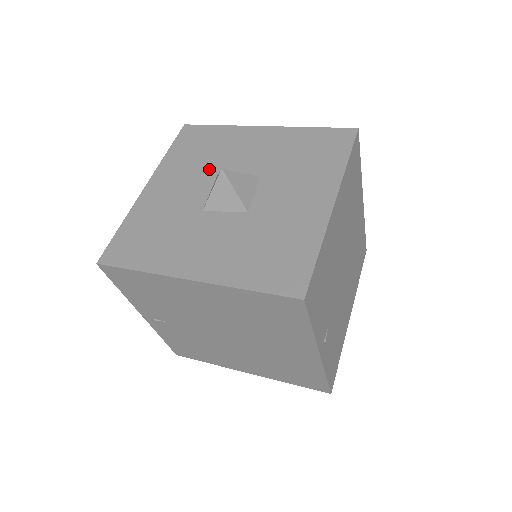
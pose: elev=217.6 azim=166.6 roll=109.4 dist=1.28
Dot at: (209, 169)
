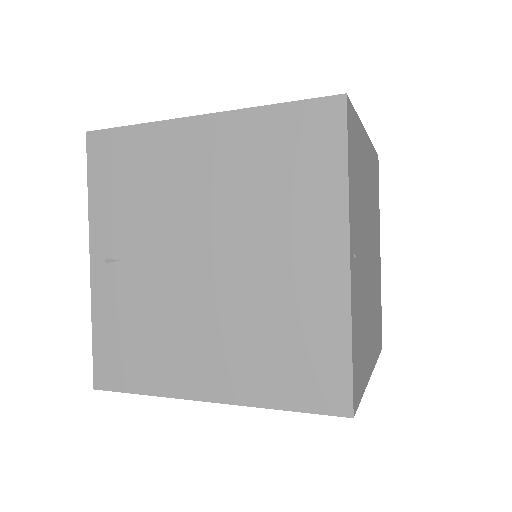
Dot at: occluded
